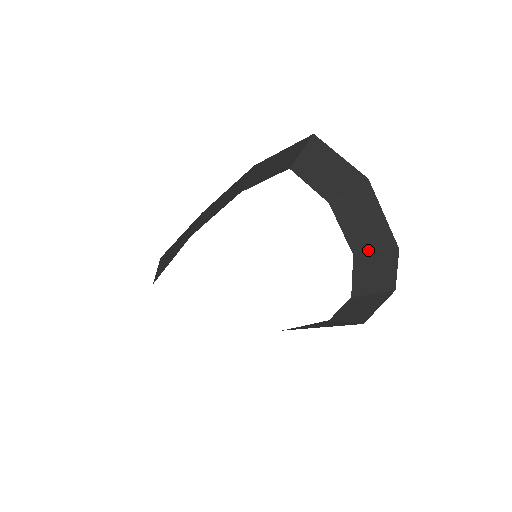
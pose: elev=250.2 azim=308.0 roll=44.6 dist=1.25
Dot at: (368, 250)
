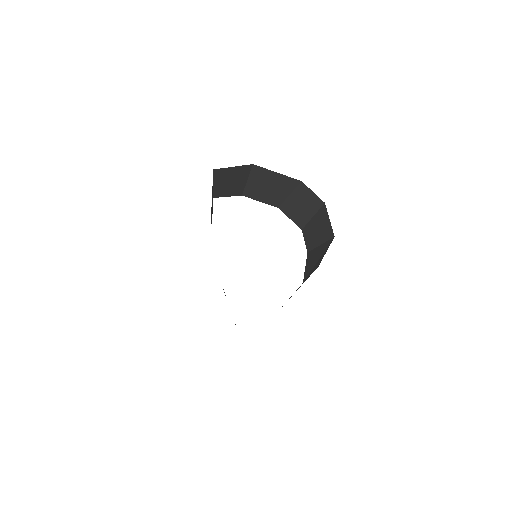
Dot at: (284, 198)
